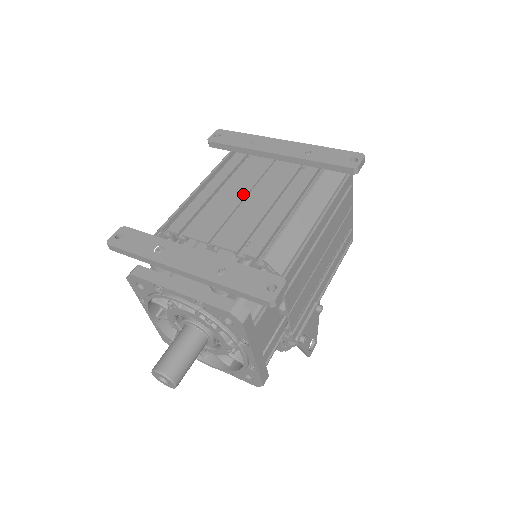
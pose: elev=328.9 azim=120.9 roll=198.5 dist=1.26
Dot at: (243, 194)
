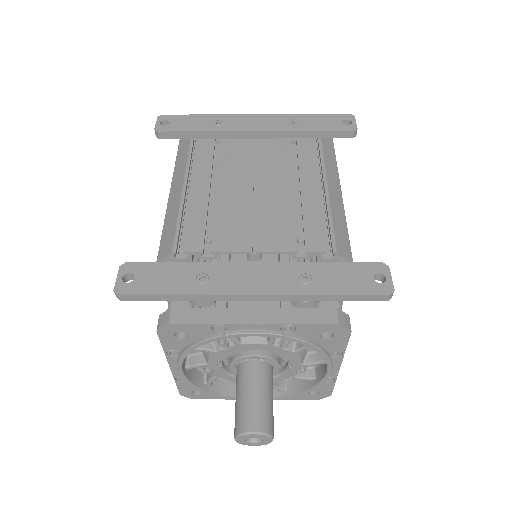
Dot at: (249, 184)
